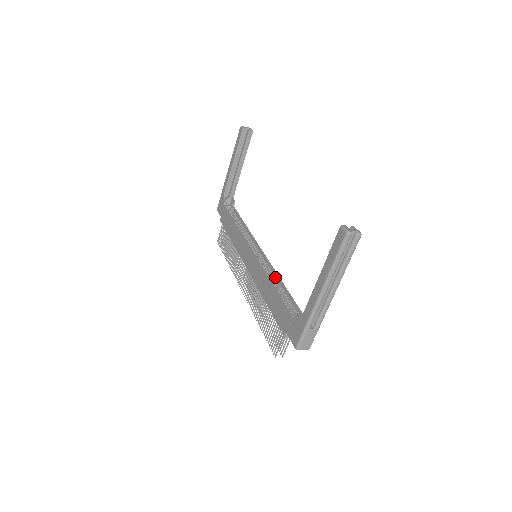
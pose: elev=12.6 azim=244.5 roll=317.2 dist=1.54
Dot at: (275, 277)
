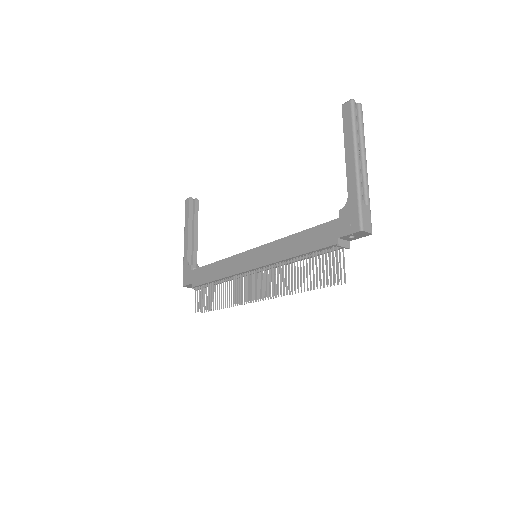
Dot at: occluded
